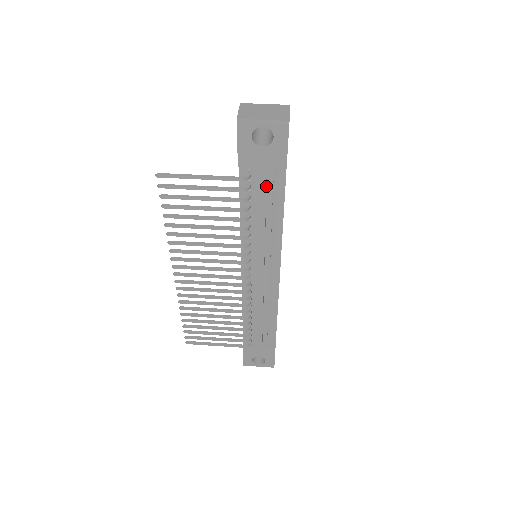
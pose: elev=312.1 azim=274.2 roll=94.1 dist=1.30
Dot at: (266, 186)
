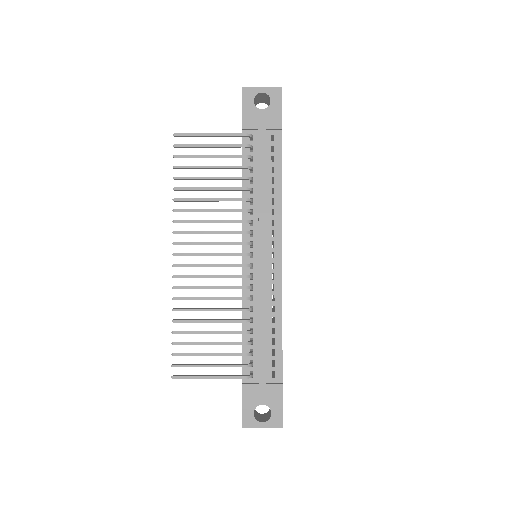
Dot at: (265, 150)
